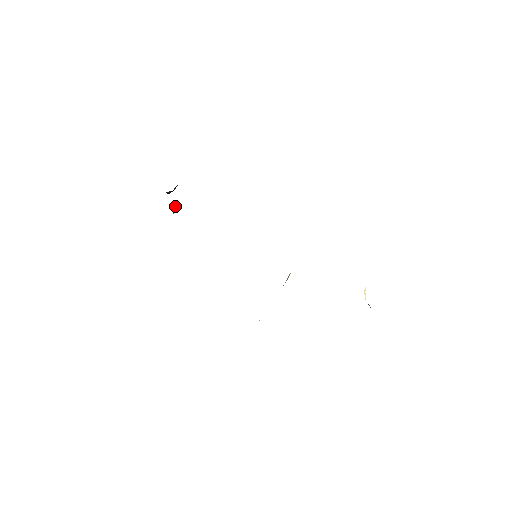
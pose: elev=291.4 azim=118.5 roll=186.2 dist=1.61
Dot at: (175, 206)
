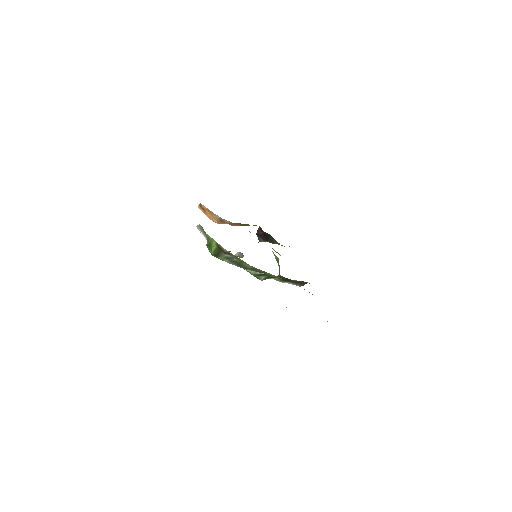
Dot at: (242, 254)
